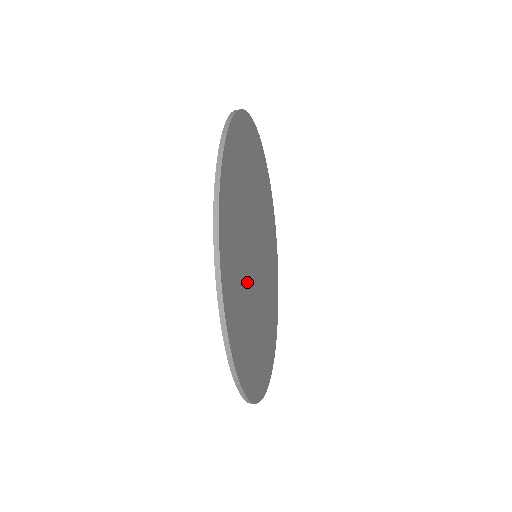
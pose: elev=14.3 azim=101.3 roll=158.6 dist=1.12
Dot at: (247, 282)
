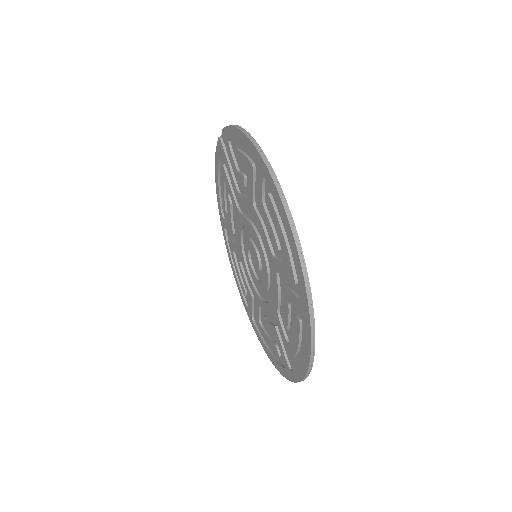
Dot at: occluded
